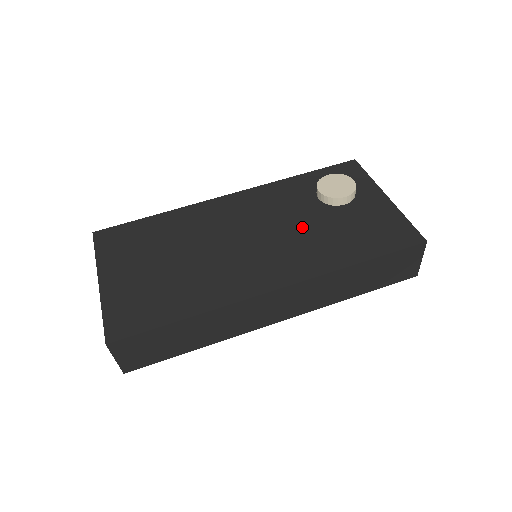
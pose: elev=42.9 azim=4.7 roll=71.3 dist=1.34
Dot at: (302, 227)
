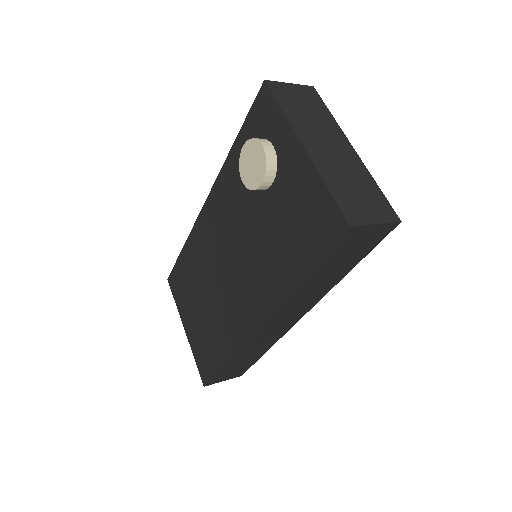
Dot at: (252, 237)
